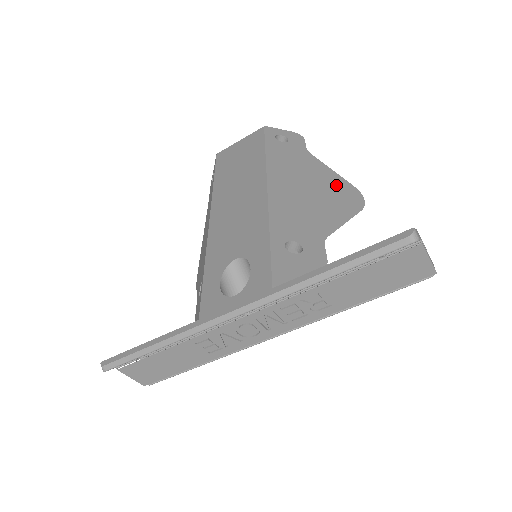
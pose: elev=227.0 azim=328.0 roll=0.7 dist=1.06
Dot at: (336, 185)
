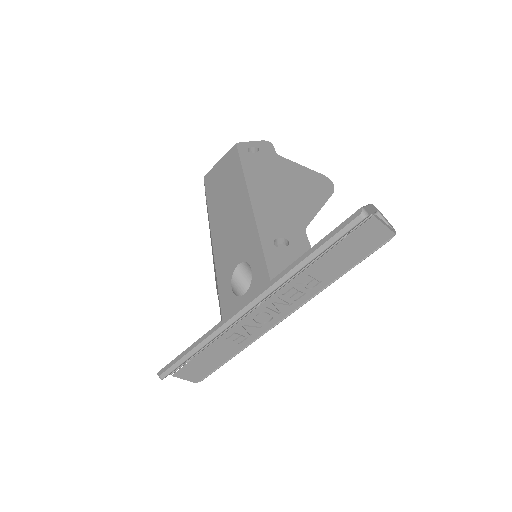
Dot at: (307, 178)
